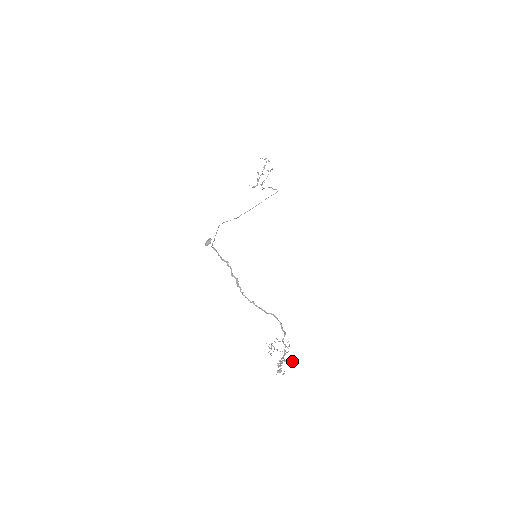
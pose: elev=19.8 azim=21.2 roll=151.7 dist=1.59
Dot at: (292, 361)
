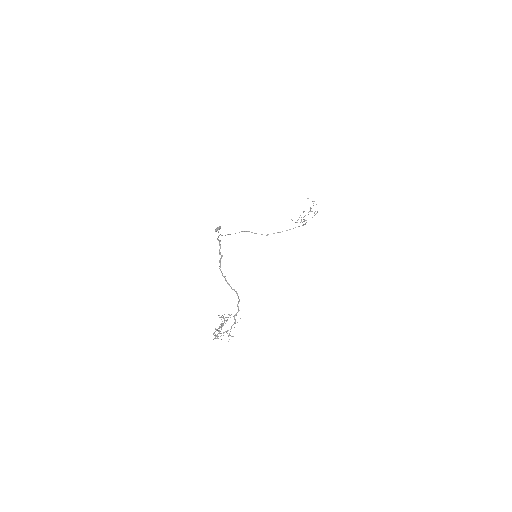
Dot at: occluded
